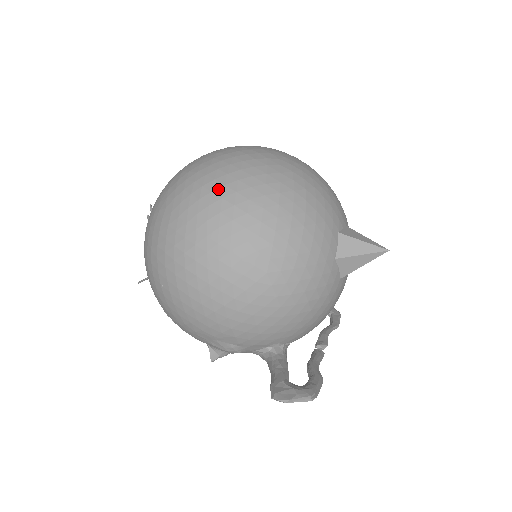
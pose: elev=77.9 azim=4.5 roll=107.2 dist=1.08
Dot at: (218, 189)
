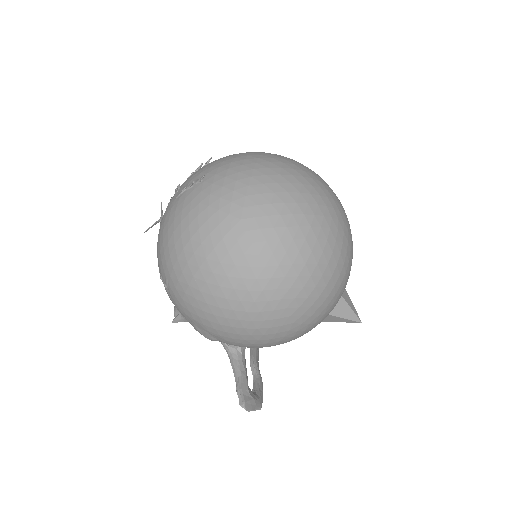
Dot at: (299, 240)
